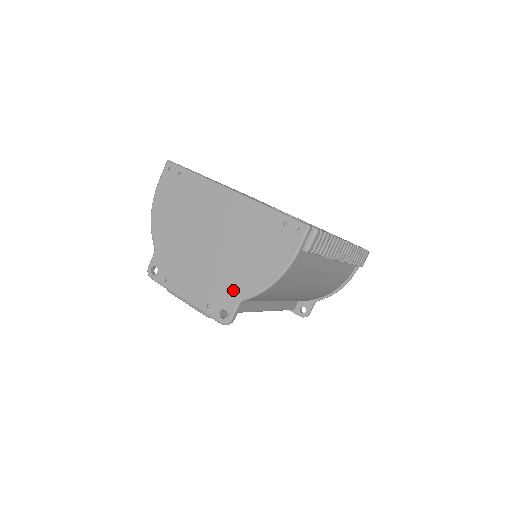
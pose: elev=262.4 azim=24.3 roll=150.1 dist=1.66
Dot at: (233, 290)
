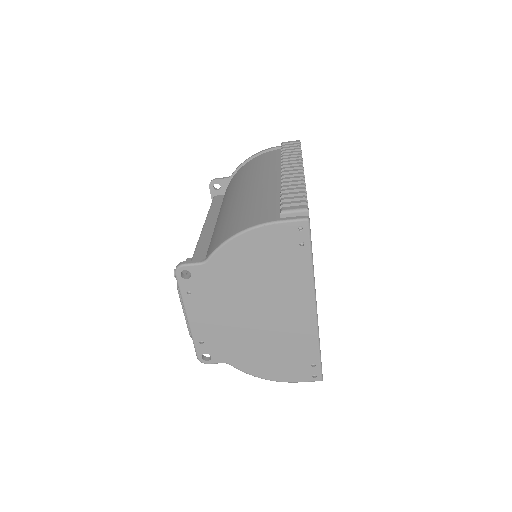
Dot at: (232, 355)
